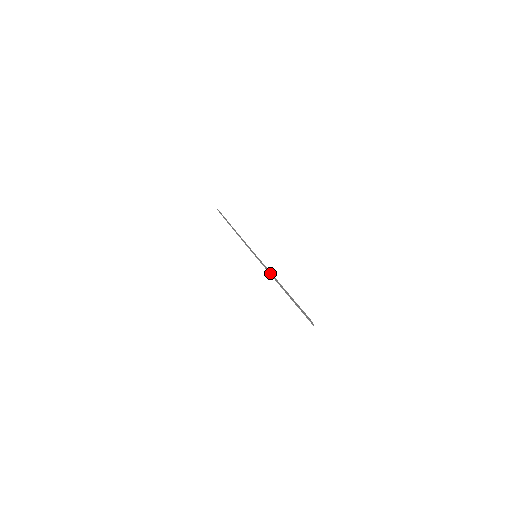
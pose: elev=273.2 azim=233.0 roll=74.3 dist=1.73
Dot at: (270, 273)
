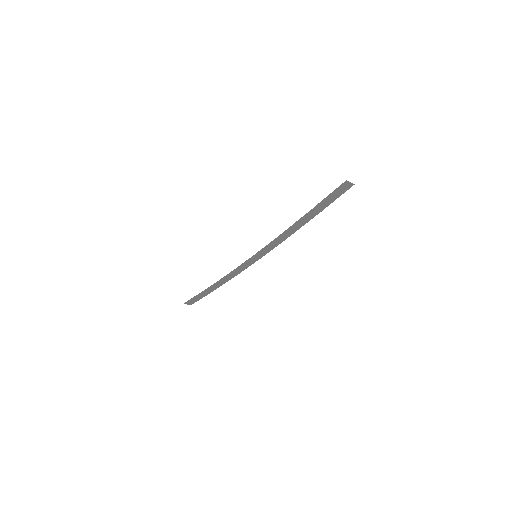
Dot at: (281, 236)
